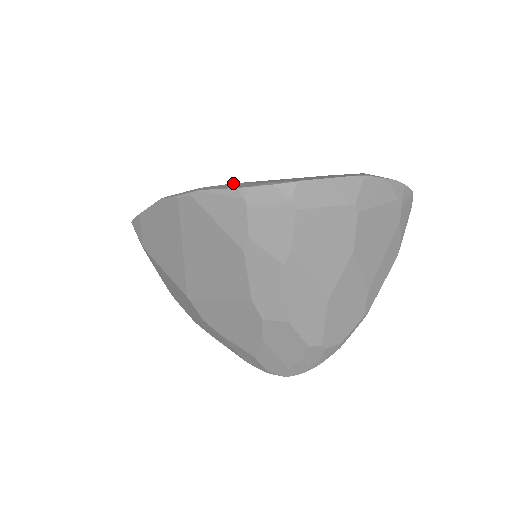
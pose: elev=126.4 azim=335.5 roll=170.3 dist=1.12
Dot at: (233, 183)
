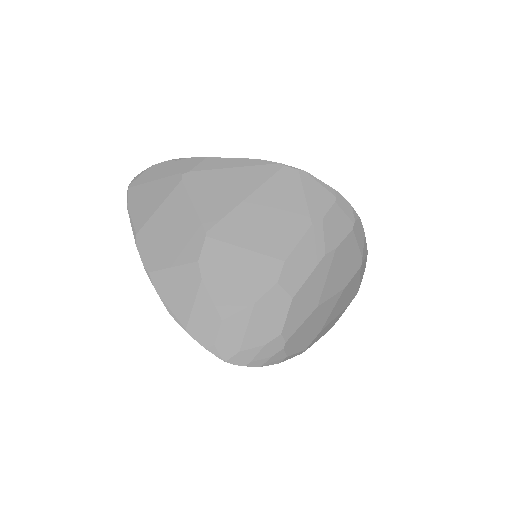
Dot at: occluded
